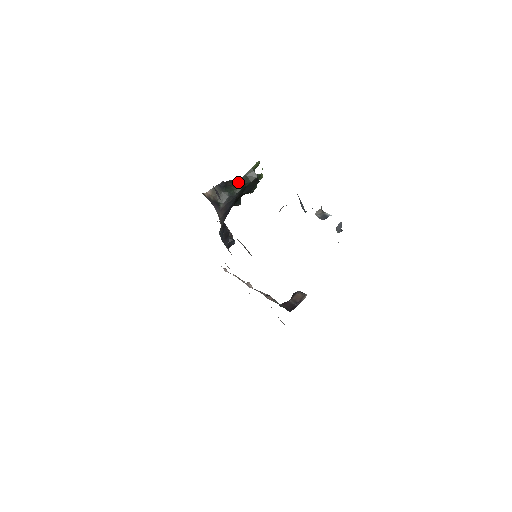
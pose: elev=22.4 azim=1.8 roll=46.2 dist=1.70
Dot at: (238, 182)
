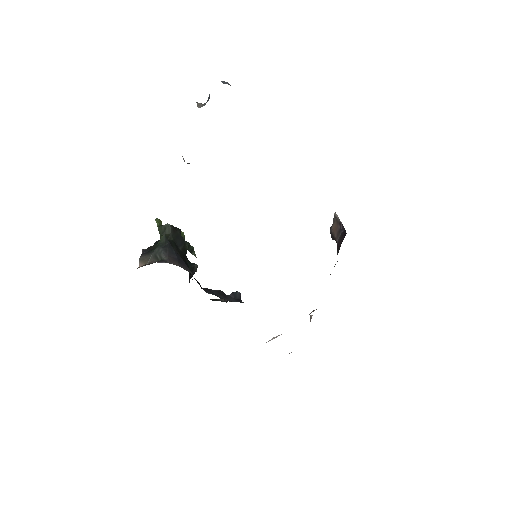
Dot at: occluded
